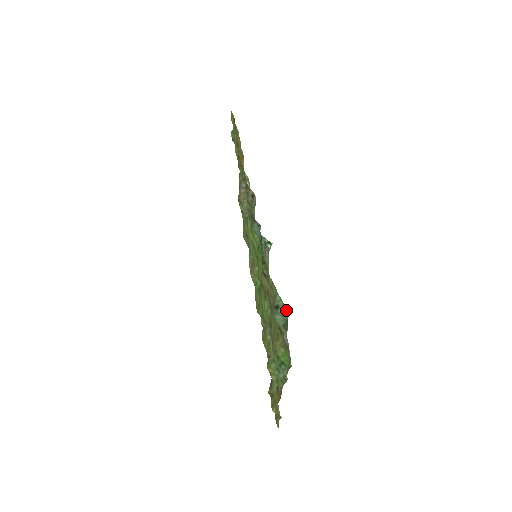
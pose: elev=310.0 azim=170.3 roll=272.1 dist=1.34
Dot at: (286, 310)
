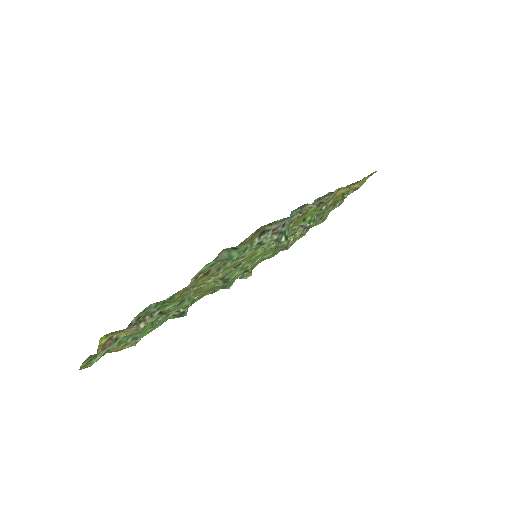
Dot at: occluded
